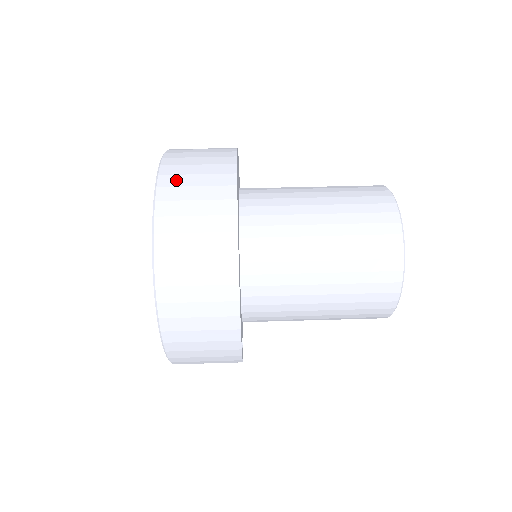
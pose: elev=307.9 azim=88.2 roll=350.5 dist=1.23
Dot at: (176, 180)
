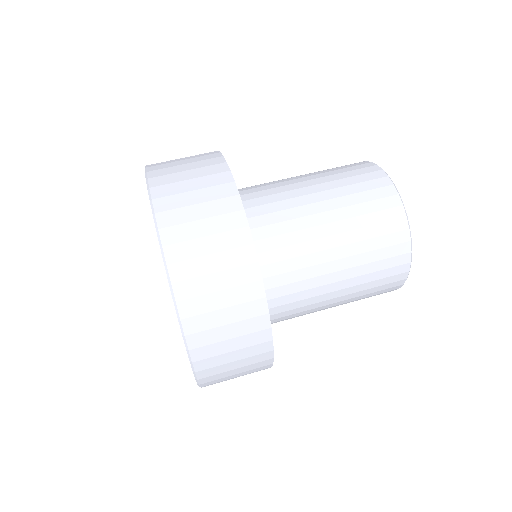
Dot at: (203, 322)
